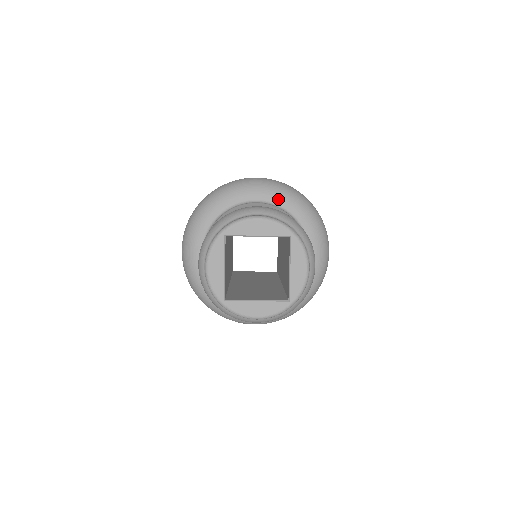
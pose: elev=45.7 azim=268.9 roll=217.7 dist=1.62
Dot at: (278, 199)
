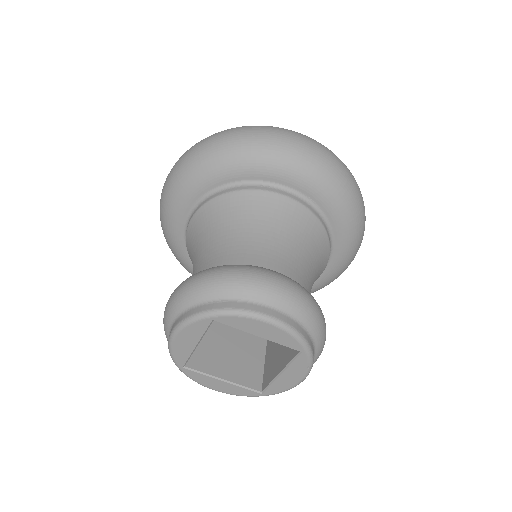
Dot at: (322, 199)
